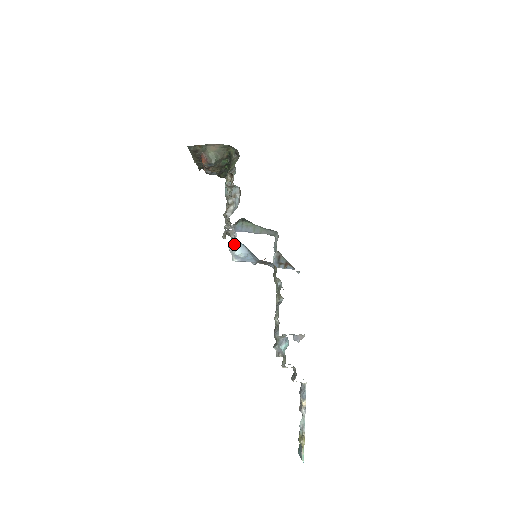
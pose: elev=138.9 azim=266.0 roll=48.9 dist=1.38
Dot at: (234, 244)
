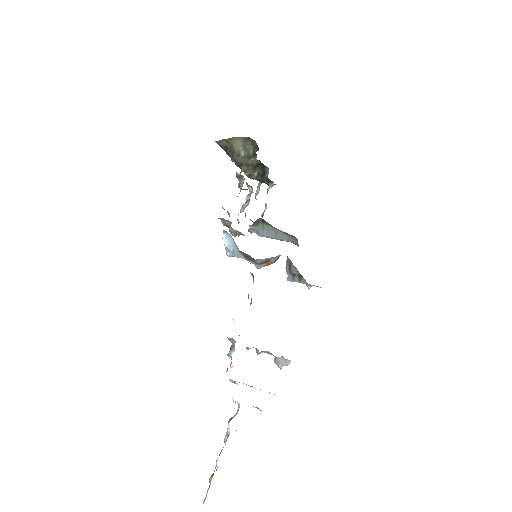
Dot at: occluded
